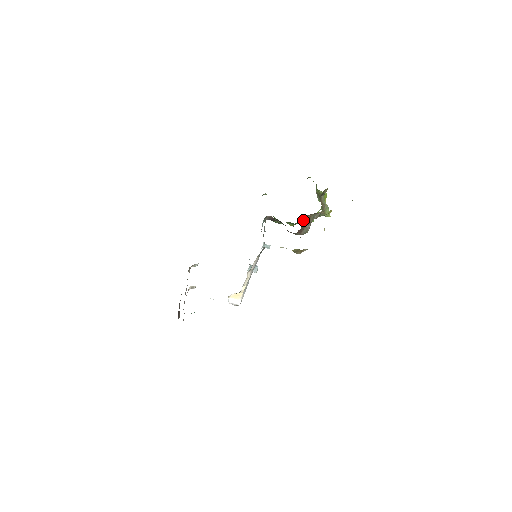
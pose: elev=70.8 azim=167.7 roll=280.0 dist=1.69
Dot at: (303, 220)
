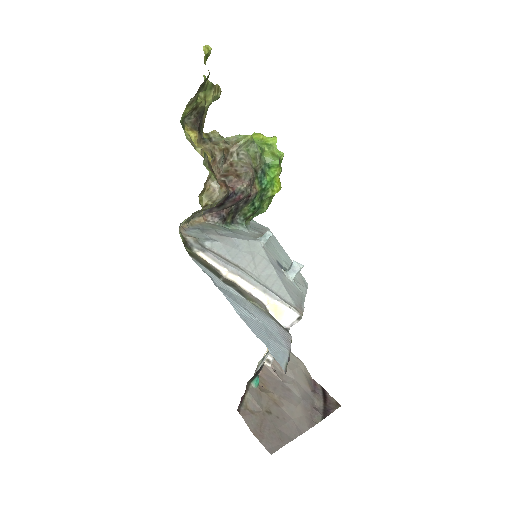
Dot at: (275, 174)
